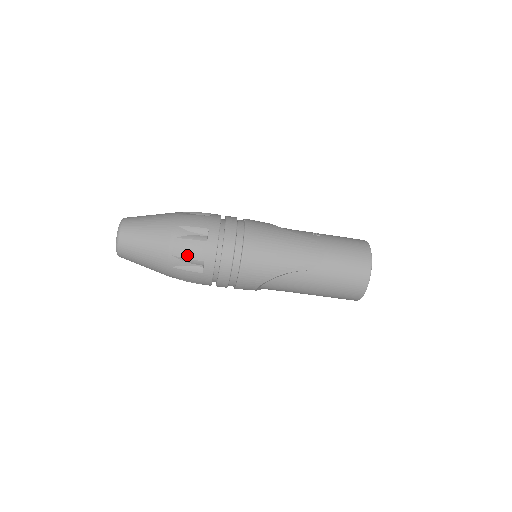
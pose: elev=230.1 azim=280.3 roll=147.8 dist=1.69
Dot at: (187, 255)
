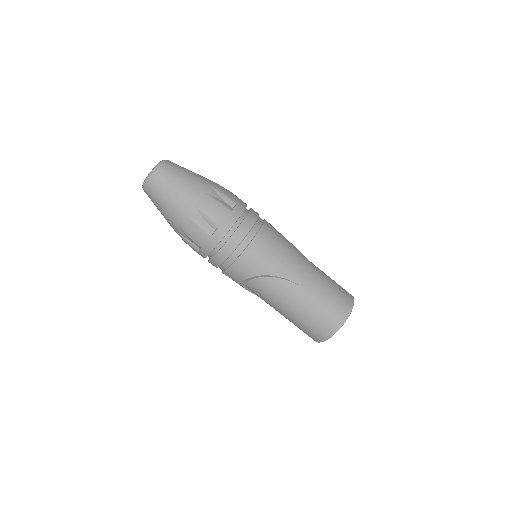
Dot at: (208, 212)
